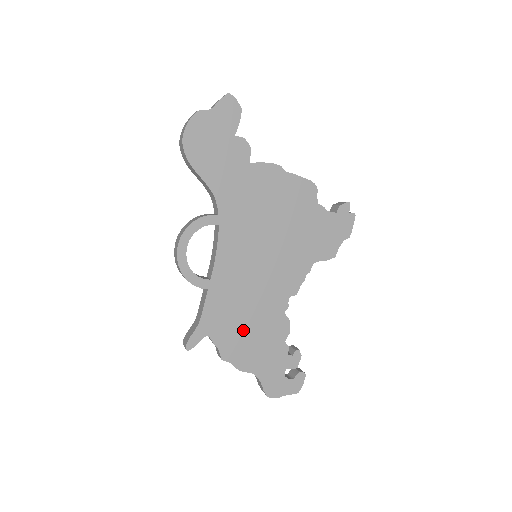
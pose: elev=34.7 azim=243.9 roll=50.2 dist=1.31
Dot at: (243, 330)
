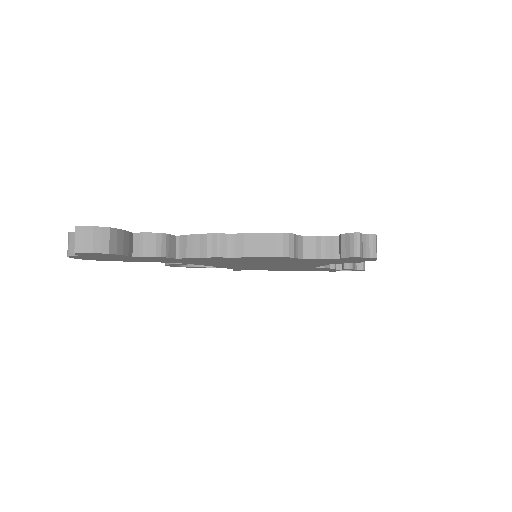
Dot at: occluded
